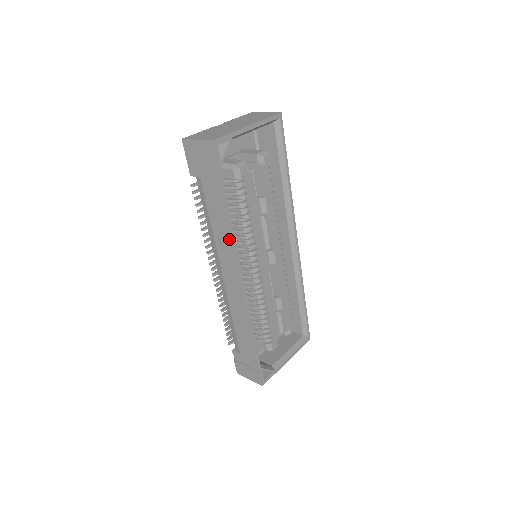
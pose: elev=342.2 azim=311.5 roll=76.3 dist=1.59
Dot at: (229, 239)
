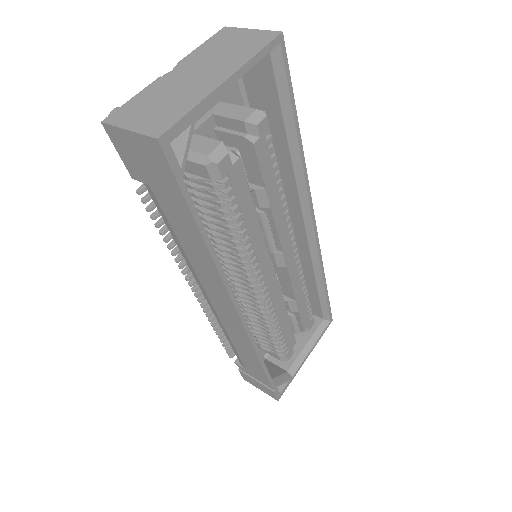
Dot at: (213, 271)
